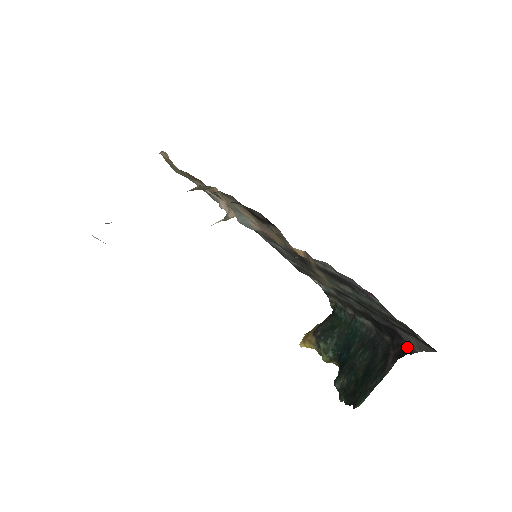
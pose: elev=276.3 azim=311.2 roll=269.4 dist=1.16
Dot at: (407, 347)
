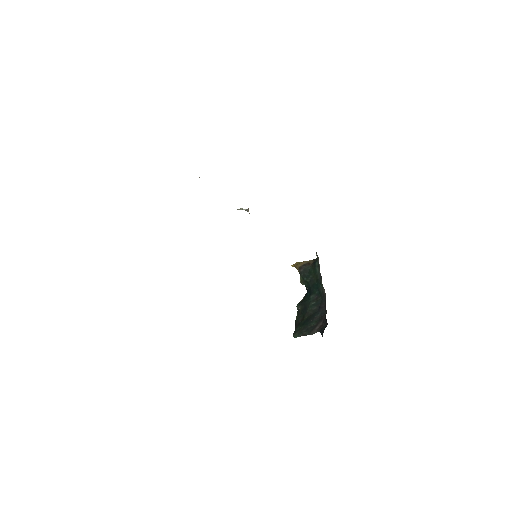
Dot at: occluded
